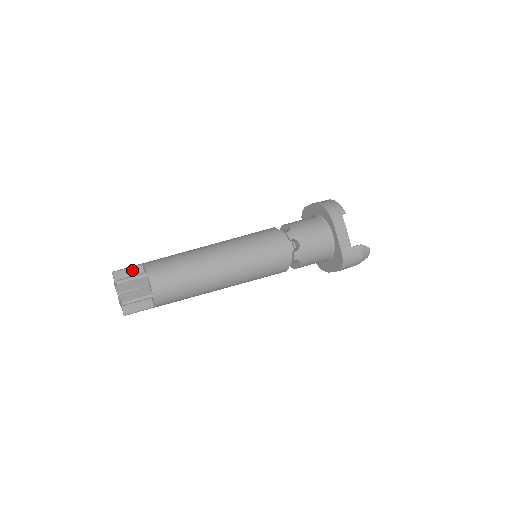
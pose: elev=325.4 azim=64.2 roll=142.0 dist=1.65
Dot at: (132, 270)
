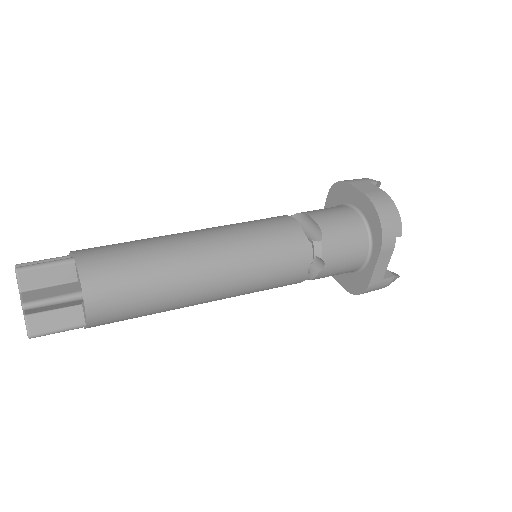
Dot at: (54, 271)
